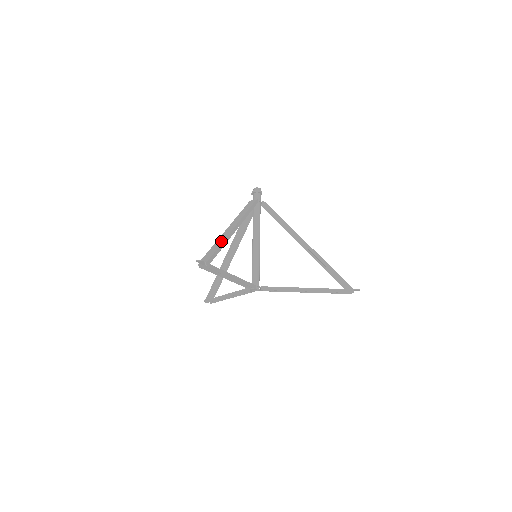
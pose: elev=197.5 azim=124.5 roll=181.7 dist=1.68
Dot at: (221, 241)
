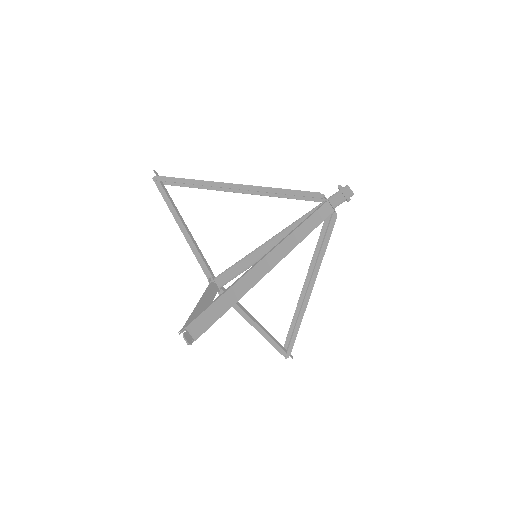
Dot at: (241, 292)
